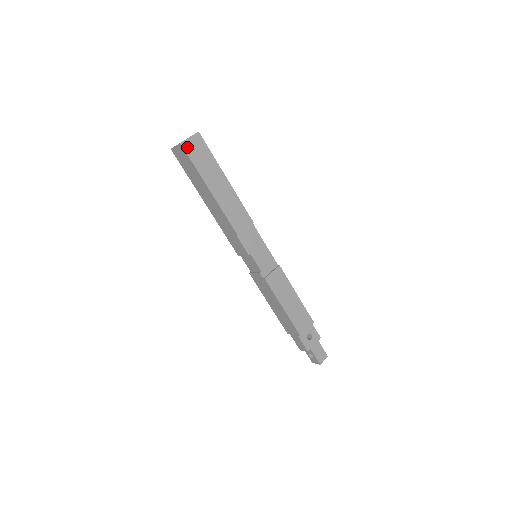
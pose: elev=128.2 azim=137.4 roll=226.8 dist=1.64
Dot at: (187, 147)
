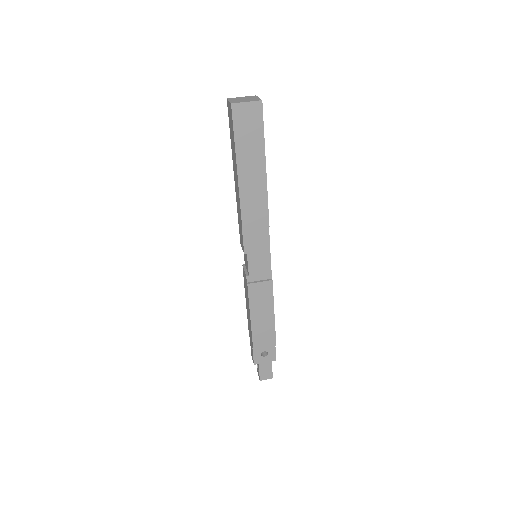
Dot at: (237, 112)
